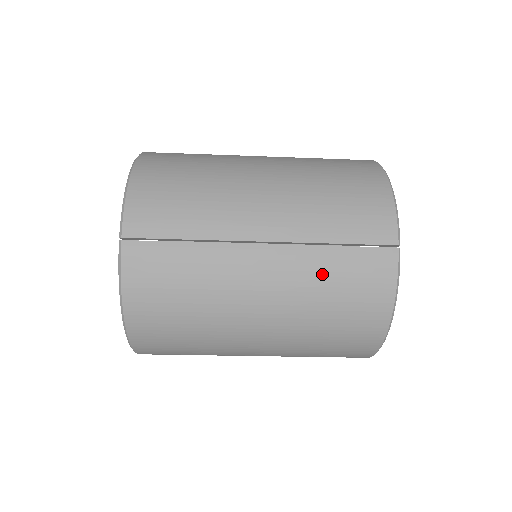
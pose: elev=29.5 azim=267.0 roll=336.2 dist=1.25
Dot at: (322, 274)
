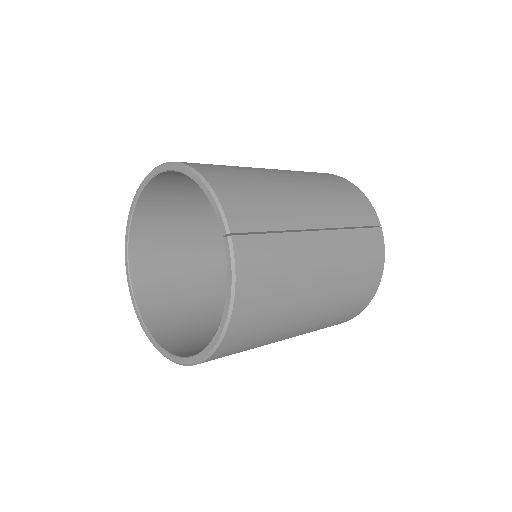
Dot at: (352, 250)
